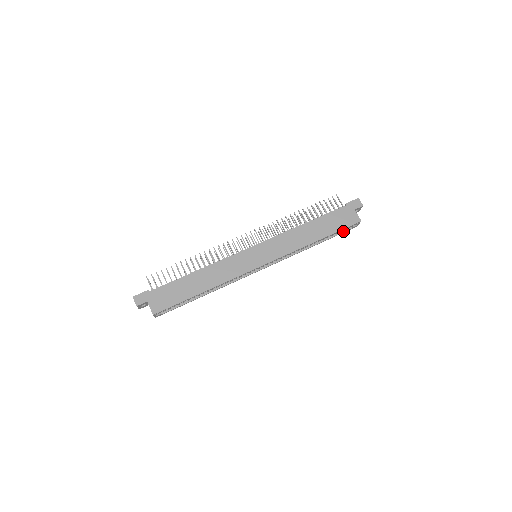
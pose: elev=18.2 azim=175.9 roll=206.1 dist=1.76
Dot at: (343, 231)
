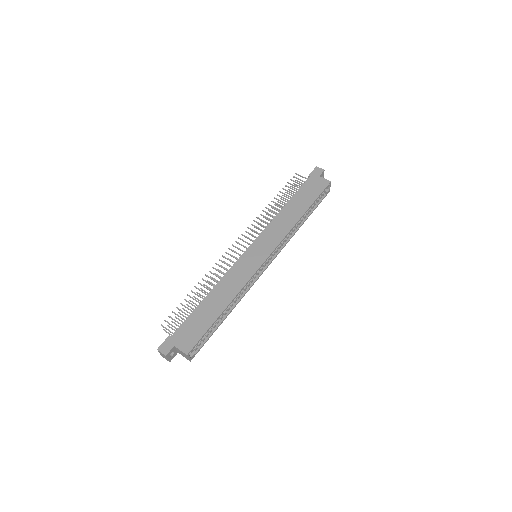
Dot at: (320, 200)
